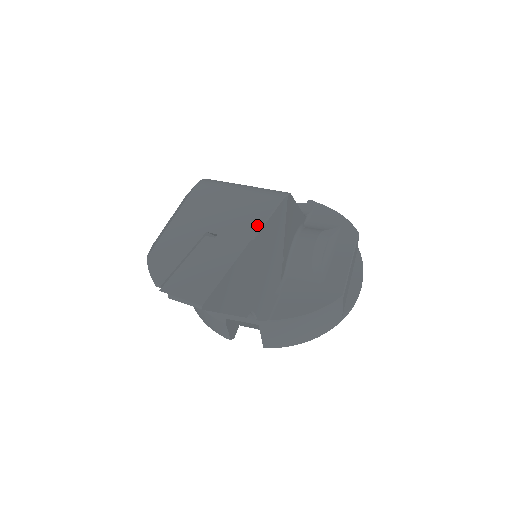
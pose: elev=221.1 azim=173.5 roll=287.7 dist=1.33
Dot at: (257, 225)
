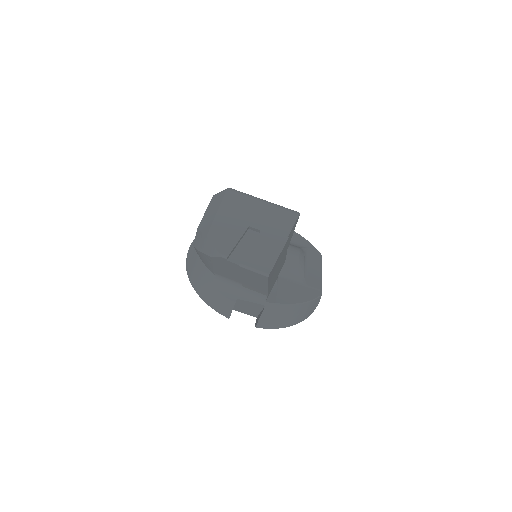
Dot at: (287, 229)
